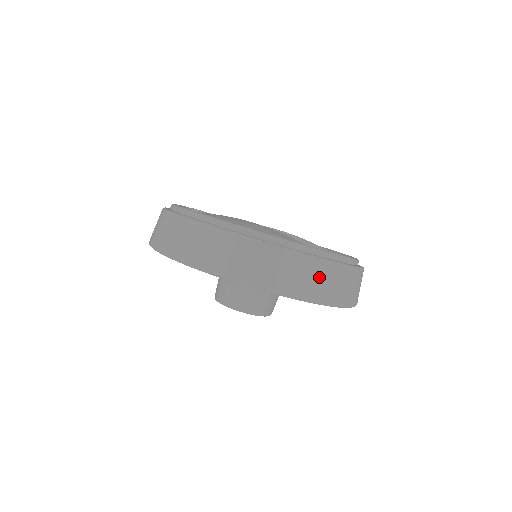
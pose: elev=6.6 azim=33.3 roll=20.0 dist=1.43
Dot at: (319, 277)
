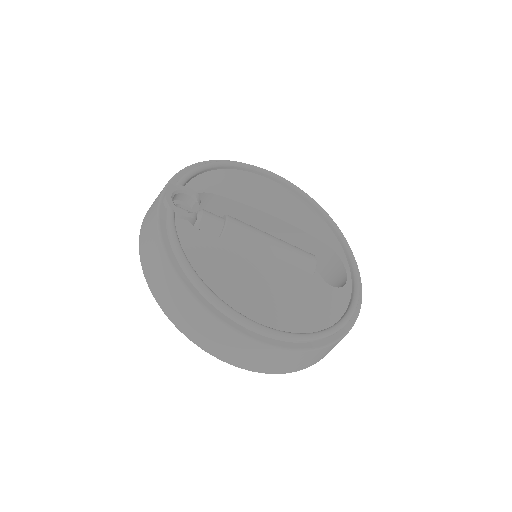
Dot at: occluded
